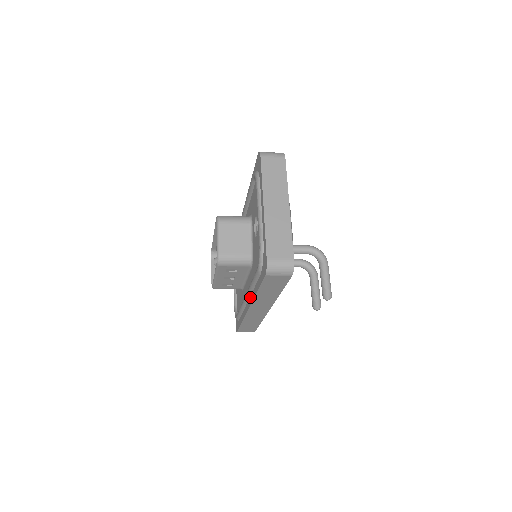
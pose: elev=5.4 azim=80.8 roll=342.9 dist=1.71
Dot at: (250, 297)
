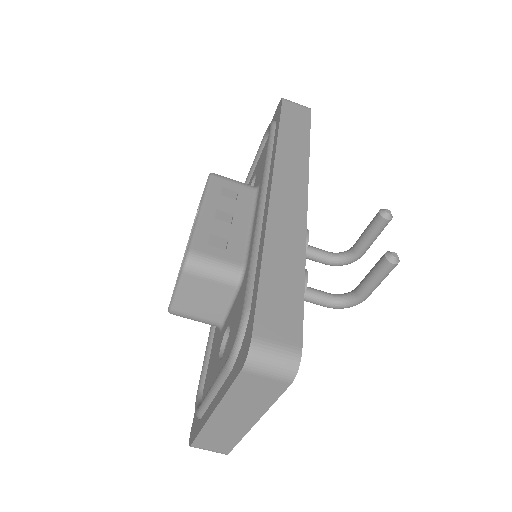
Dot at: (269, 175)
